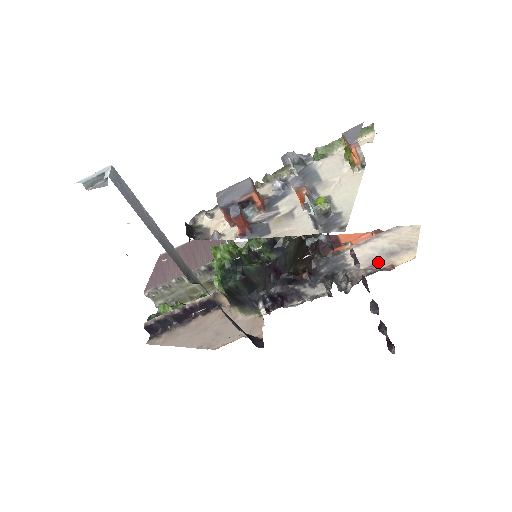
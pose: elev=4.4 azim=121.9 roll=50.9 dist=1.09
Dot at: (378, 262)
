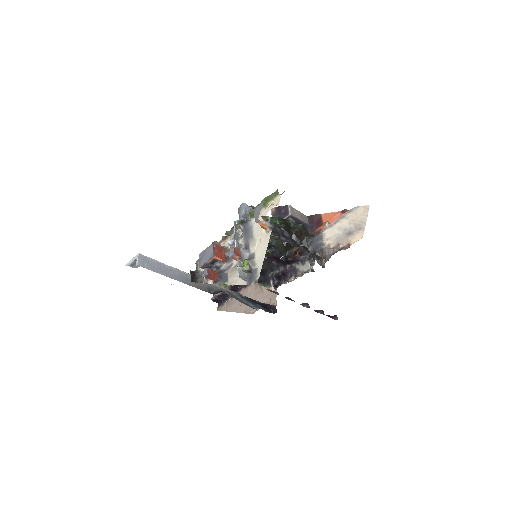
Dot at: (341, 241)
